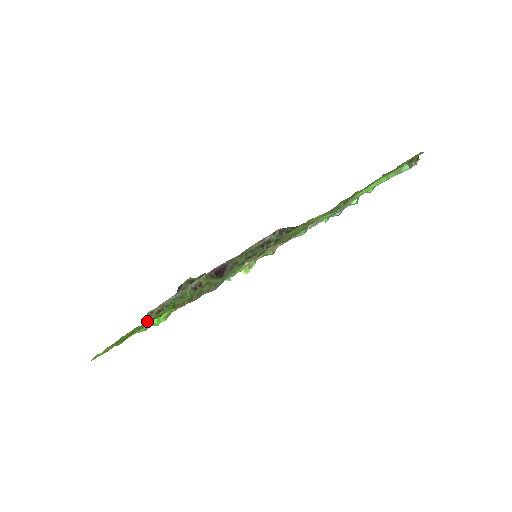
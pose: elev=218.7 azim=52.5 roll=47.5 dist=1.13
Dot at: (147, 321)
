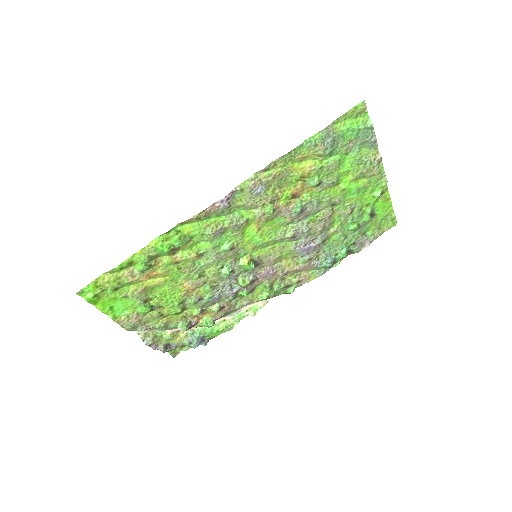
Dot at: (133, 329)
